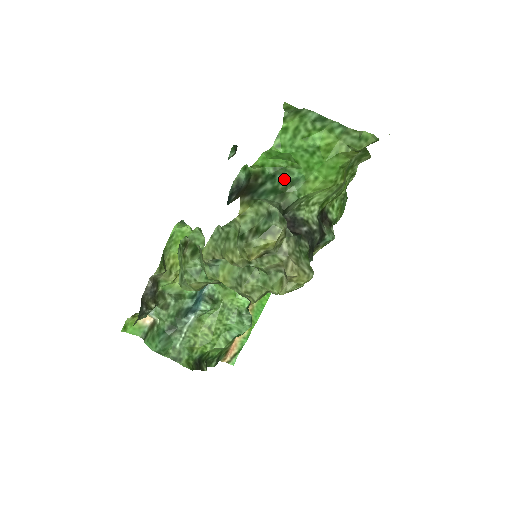
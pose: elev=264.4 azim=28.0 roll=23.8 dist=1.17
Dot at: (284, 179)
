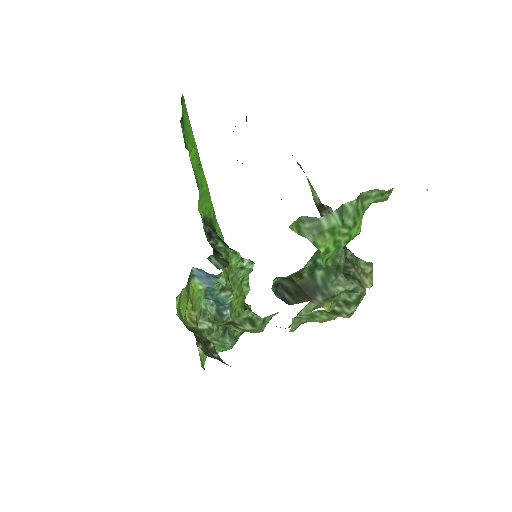
Dot at: occluded
